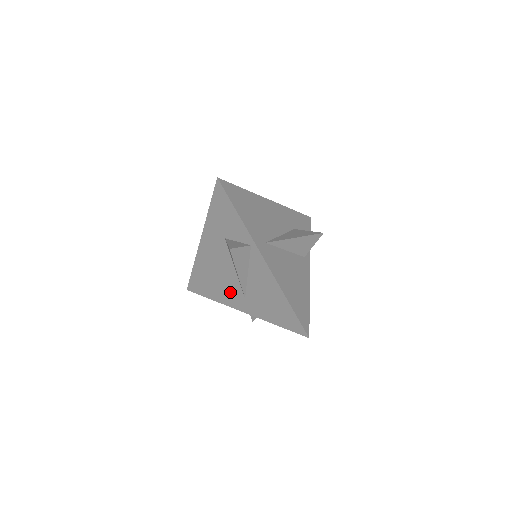
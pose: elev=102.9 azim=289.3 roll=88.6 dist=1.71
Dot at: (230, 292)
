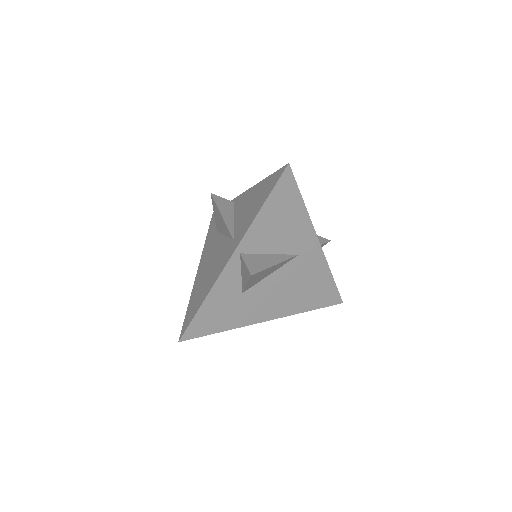
Dot at: (221, 260)
